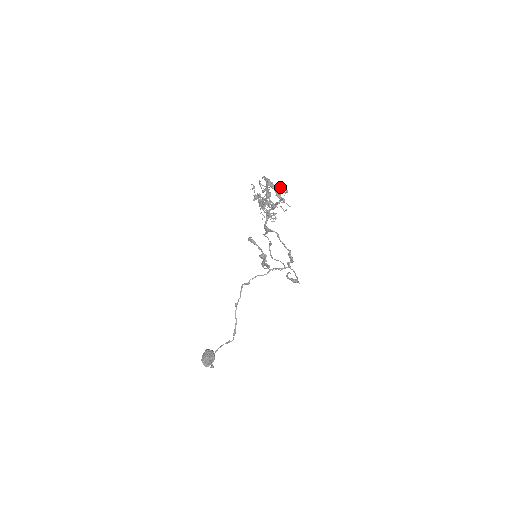
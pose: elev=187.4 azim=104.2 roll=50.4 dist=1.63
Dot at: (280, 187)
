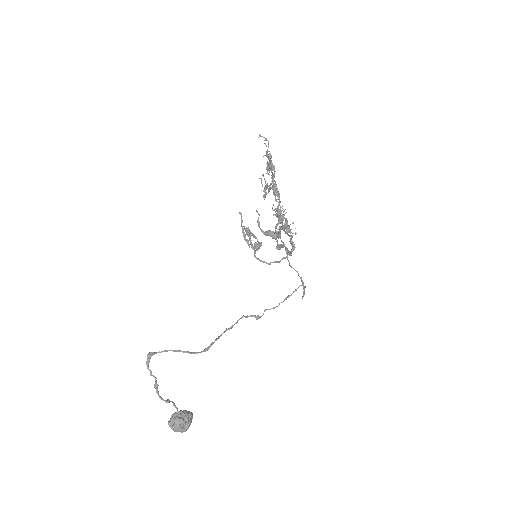
Dot at: occluded
